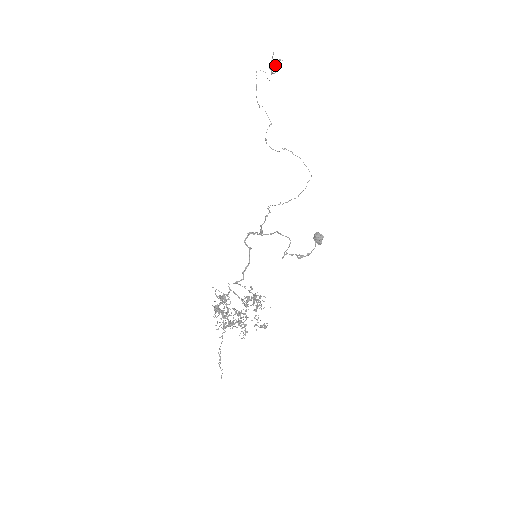
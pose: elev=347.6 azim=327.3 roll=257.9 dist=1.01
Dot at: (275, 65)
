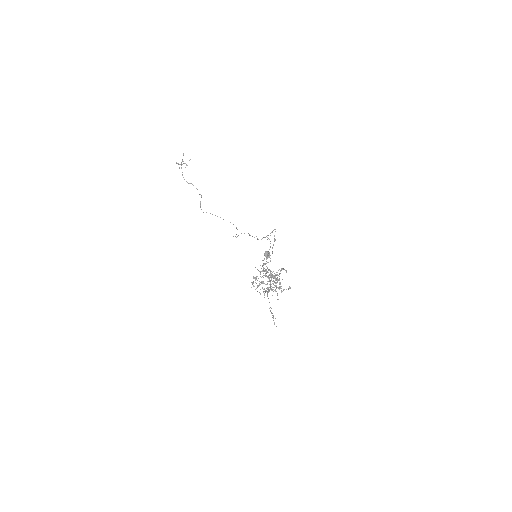
Dot at: occluded
